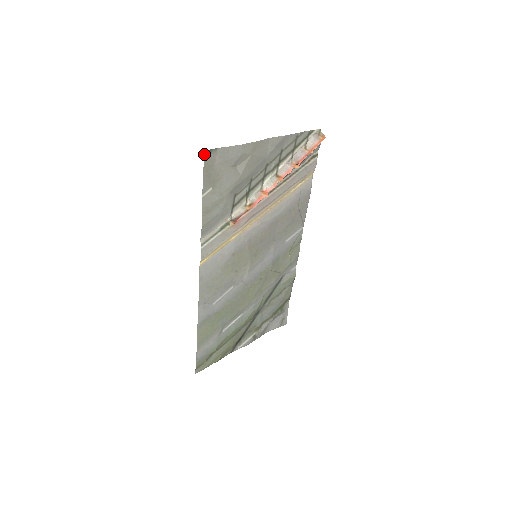
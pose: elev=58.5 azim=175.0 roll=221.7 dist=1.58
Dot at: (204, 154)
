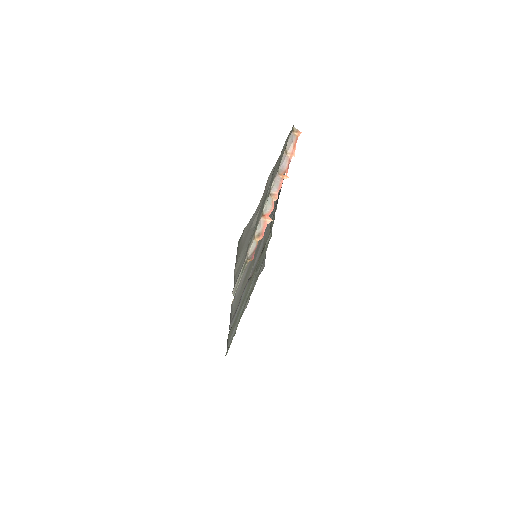
Dot at: occluded
